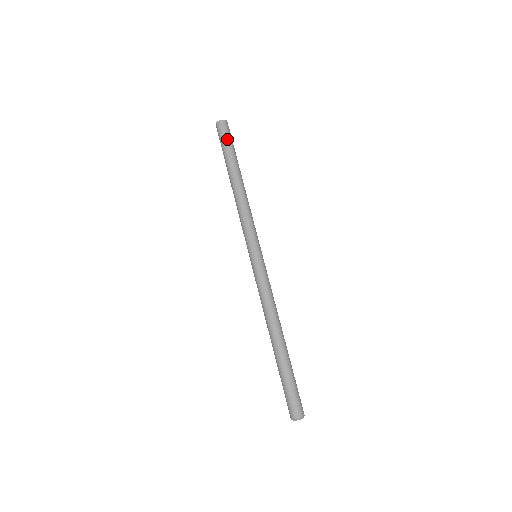
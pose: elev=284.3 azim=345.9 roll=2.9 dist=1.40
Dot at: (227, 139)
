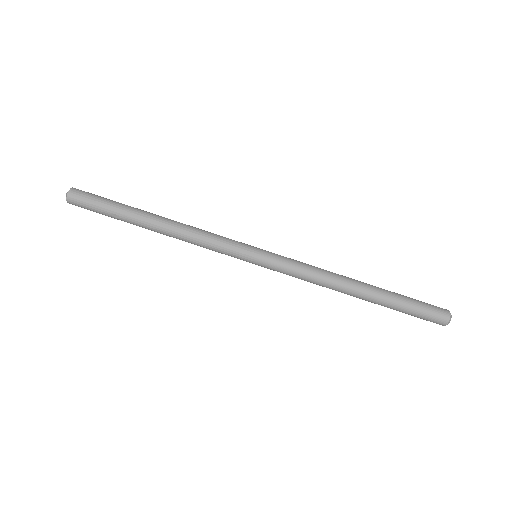
Dot at: (100, 197)
